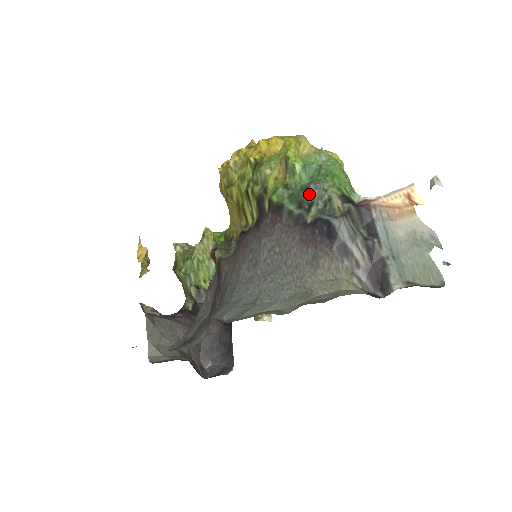
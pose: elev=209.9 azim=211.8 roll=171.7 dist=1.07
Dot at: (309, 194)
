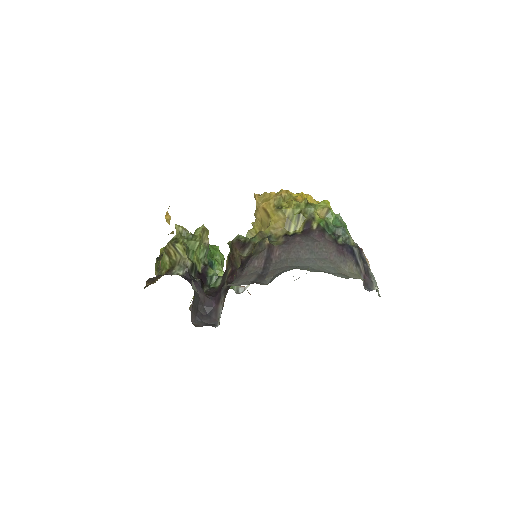
Dot at: (339, 231)
